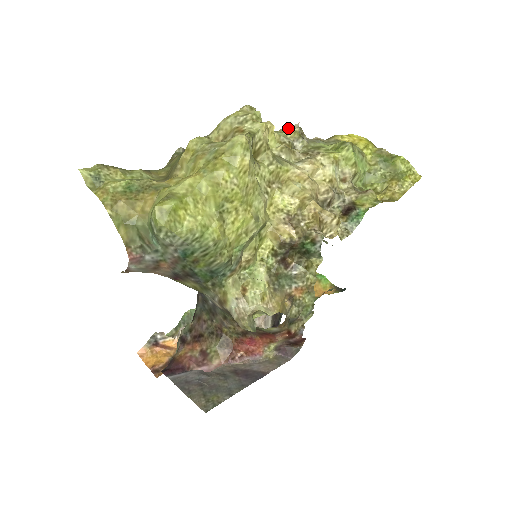
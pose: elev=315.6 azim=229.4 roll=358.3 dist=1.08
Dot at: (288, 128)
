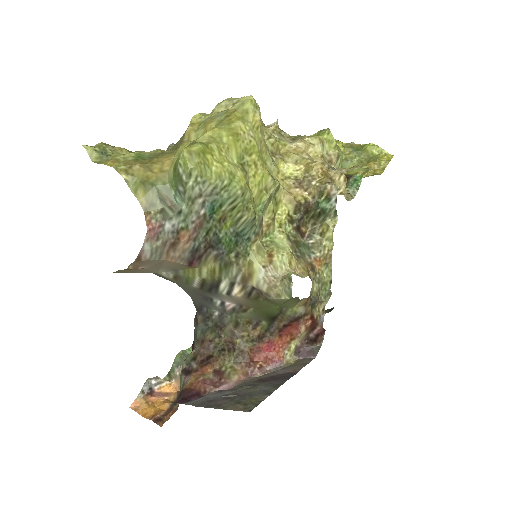
Dot at: (268, 126)
